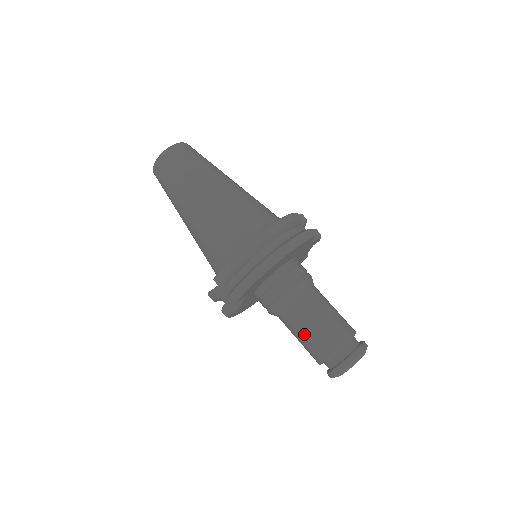
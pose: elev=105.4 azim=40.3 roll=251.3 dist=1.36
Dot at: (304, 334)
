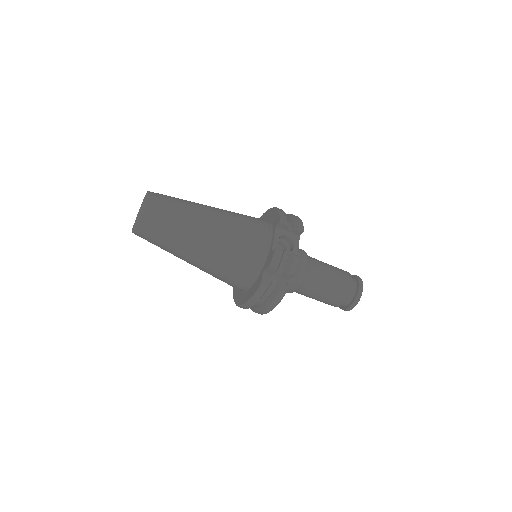
Dot at: occluded
